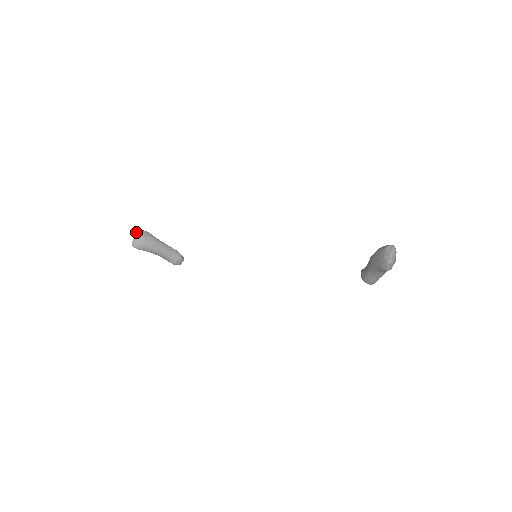
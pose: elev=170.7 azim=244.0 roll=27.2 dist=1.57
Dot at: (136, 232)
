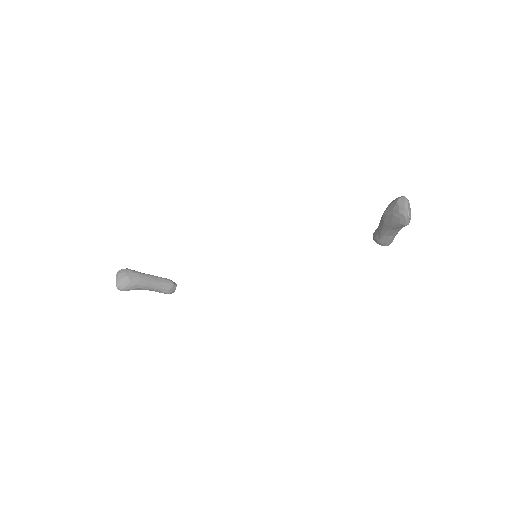
Dot at: occluded
